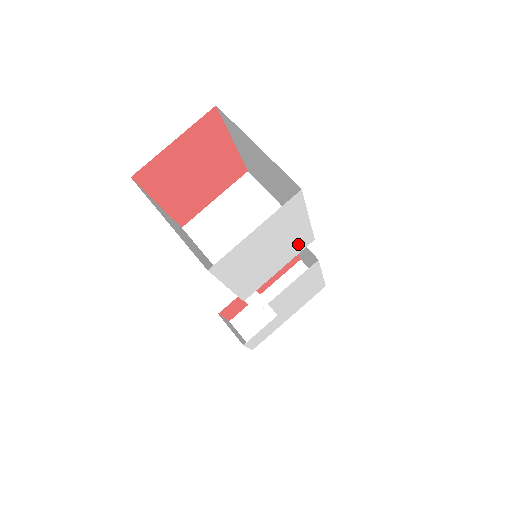
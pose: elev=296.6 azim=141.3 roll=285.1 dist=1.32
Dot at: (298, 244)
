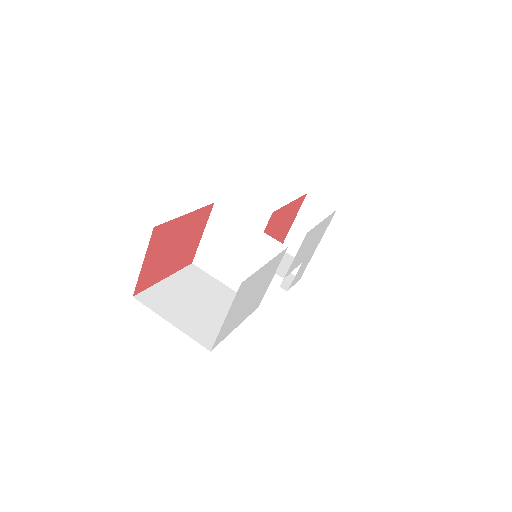
Dot at: (274, 265)
